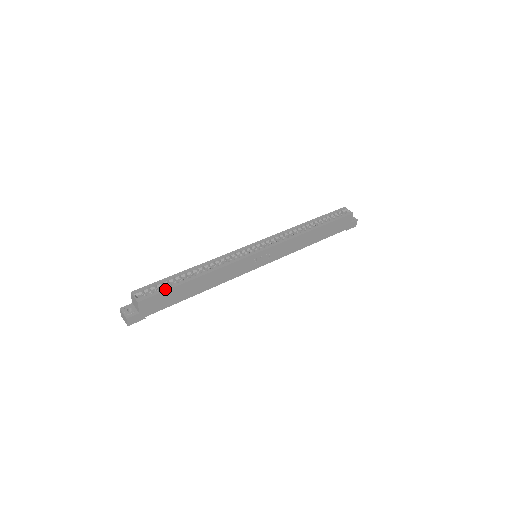
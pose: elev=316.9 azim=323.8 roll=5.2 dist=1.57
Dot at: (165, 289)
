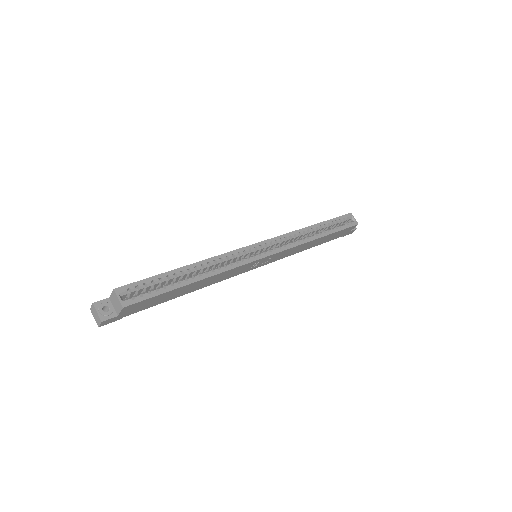
Dot at: (157, 293)
